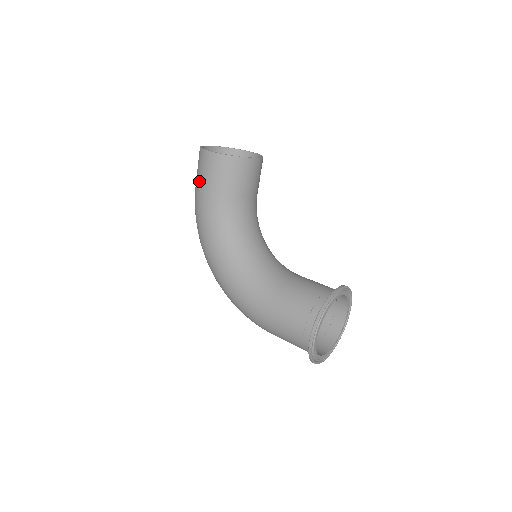
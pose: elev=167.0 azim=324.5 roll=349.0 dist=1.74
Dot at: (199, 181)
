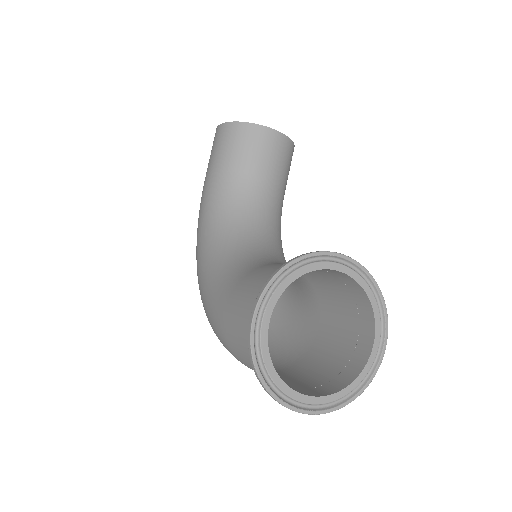
Dot at: occluded
